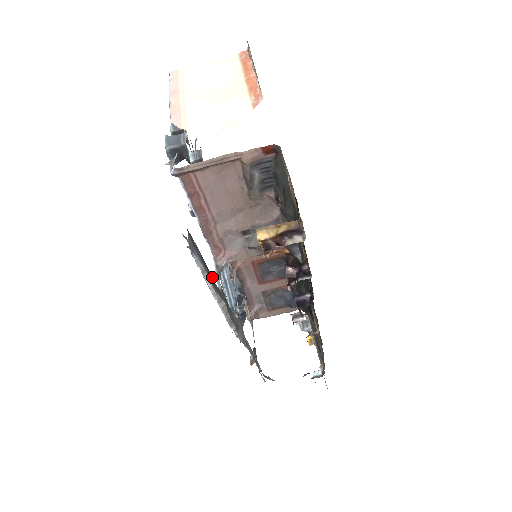
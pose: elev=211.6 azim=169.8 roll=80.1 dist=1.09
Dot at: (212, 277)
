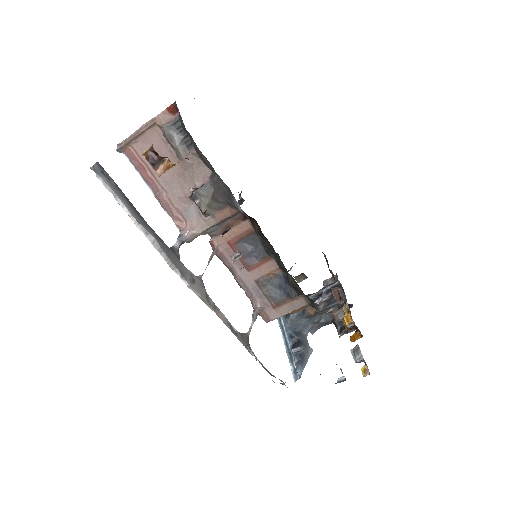
Dot at: (141, 216)
